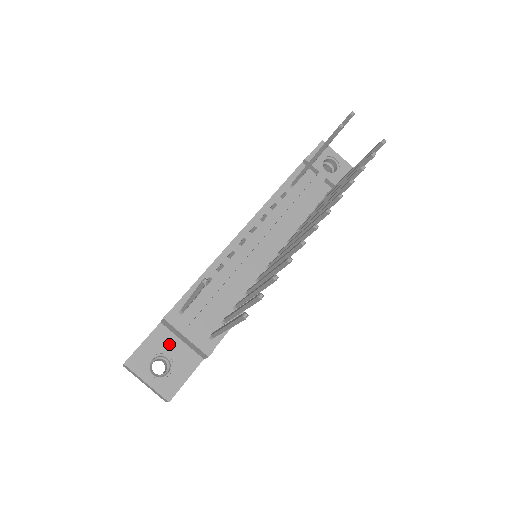
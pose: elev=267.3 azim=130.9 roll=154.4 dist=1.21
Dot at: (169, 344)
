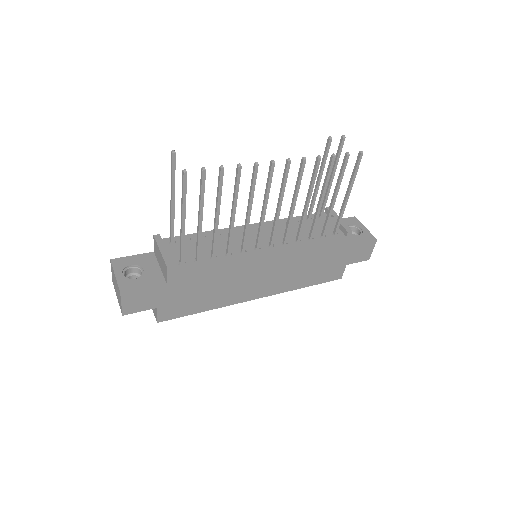
Dot at: (149, 264)
